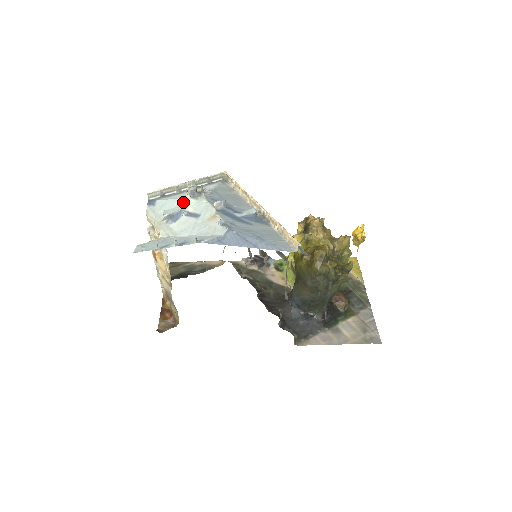
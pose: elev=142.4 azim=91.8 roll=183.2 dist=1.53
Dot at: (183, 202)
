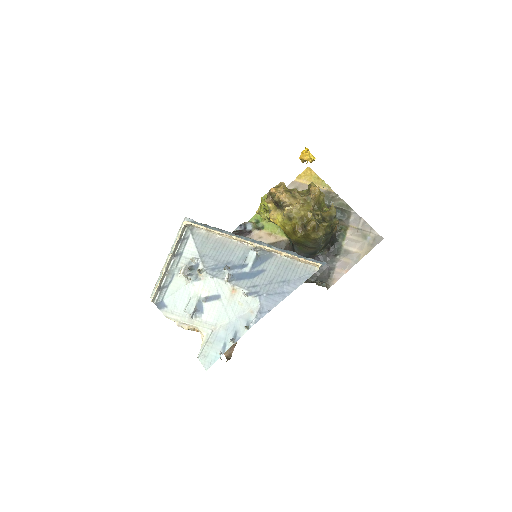
Dot at: (190, 290)
